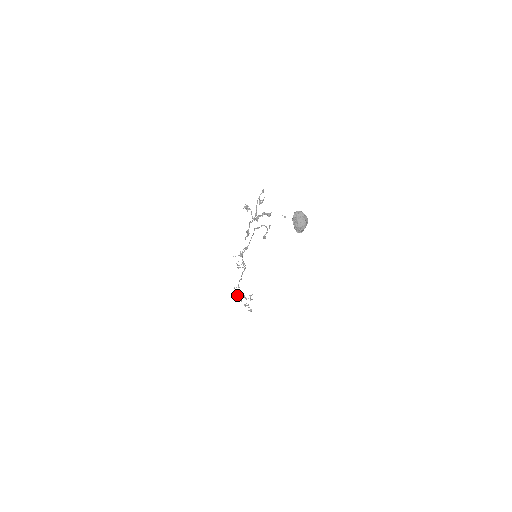
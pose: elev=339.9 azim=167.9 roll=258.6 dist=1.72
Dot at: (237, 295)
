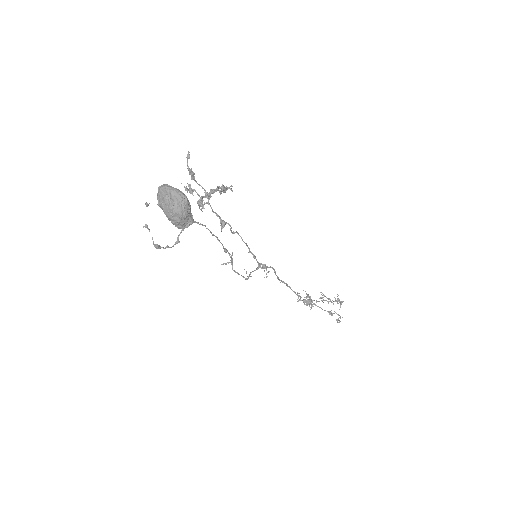
Dot at: (306, 303)
